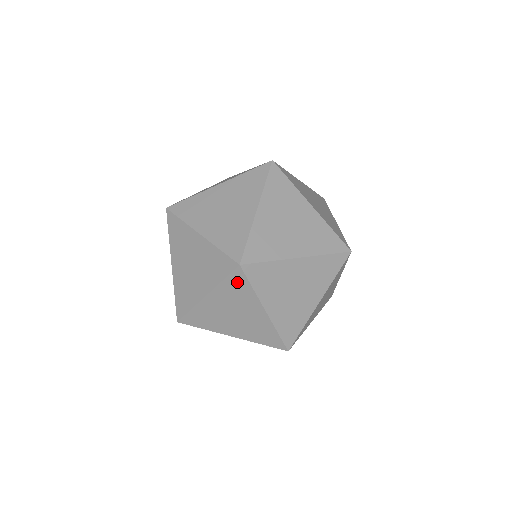
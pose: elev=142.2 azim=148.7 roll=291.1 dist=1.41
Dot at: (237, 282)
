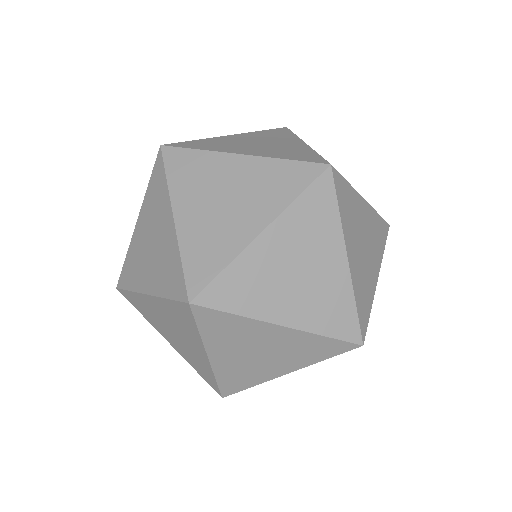
Dot at: (157, 177)
